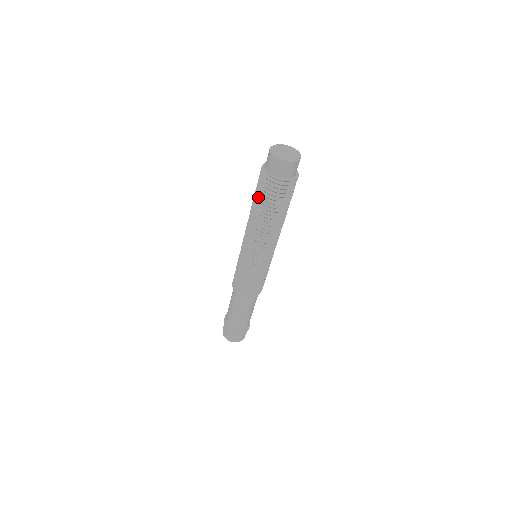
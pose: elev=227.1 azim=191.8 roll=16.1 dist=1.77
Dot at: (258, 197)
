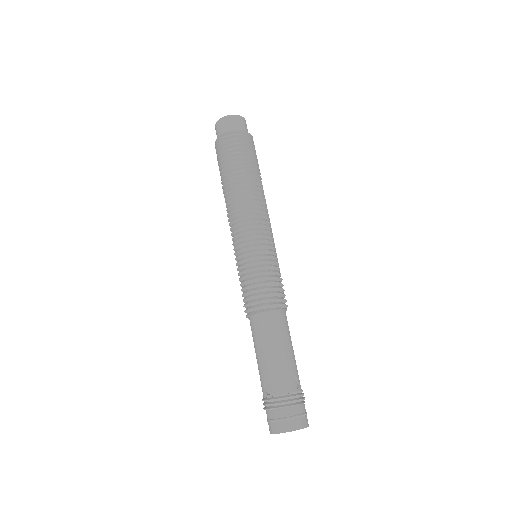
Dot at: (221, 173)
